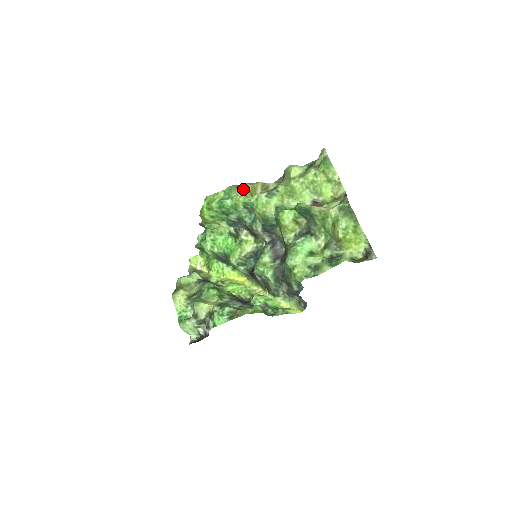
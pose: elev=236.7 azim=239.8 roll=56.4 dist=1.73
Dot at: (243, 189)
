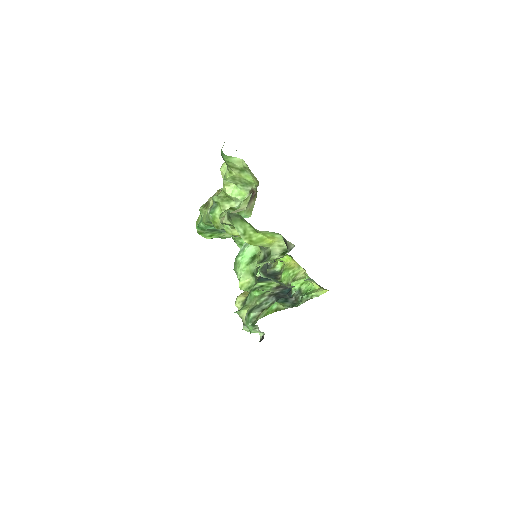
Dot at: (208, 206)
